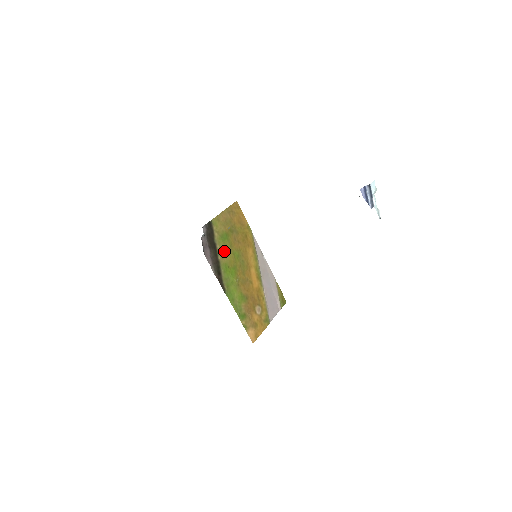
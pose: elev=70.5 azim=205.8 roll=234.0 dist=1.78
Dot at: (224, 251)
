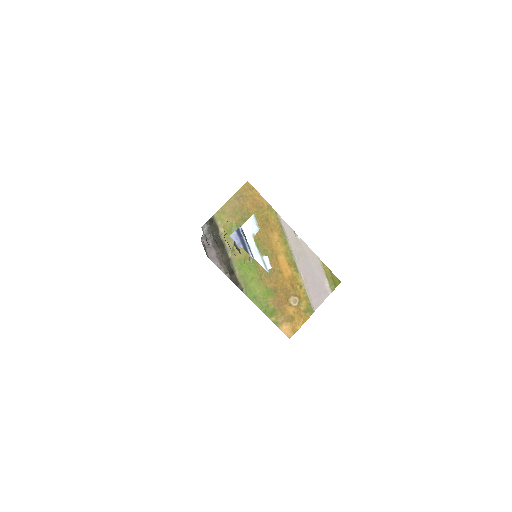
Dot at: occluded
